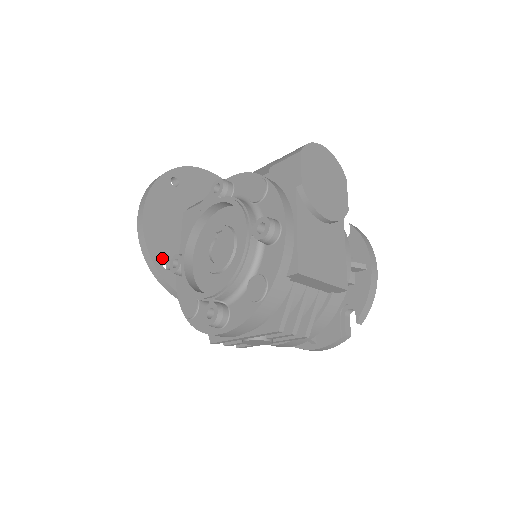
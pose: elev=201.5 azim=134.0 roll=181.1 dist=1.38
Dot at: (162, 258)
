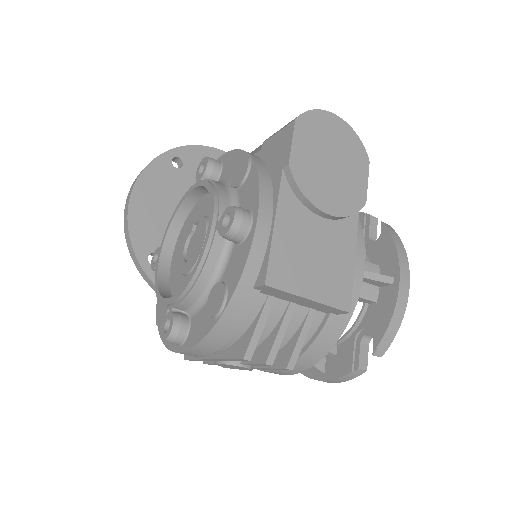
Dot at: (148, 251)
